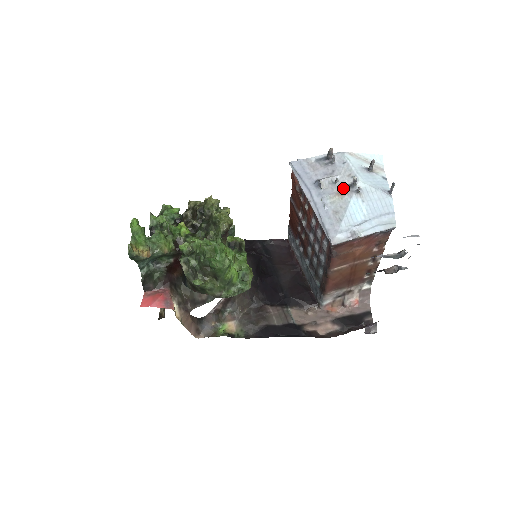
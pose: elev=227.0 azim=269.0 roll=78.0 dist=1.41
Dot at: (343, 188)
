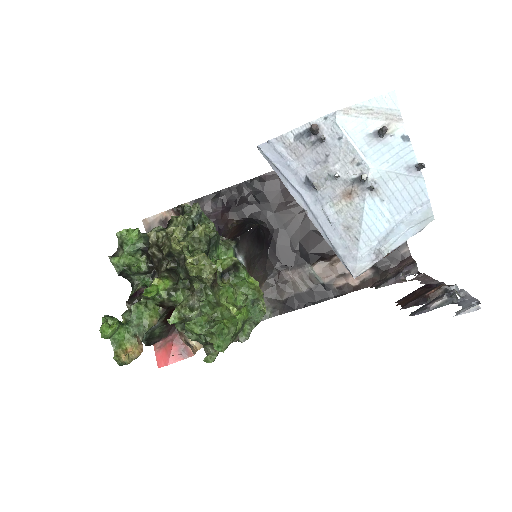
Dot at: (349, 186)
